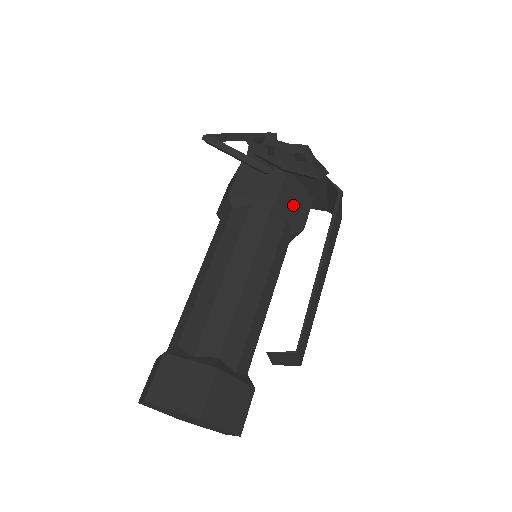
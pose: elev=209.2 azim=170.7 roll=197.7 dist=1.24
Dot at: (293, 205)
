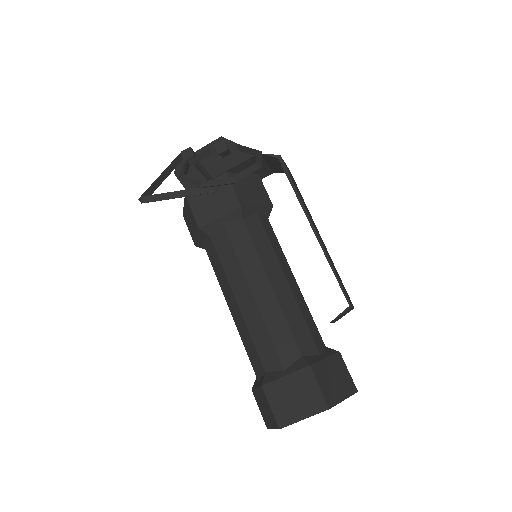
Dot at: (252, 196)
